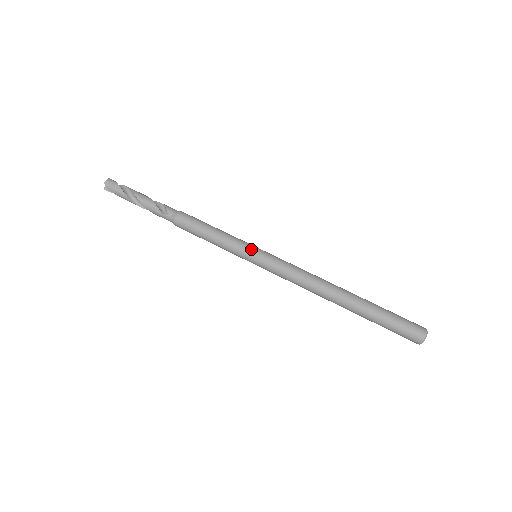
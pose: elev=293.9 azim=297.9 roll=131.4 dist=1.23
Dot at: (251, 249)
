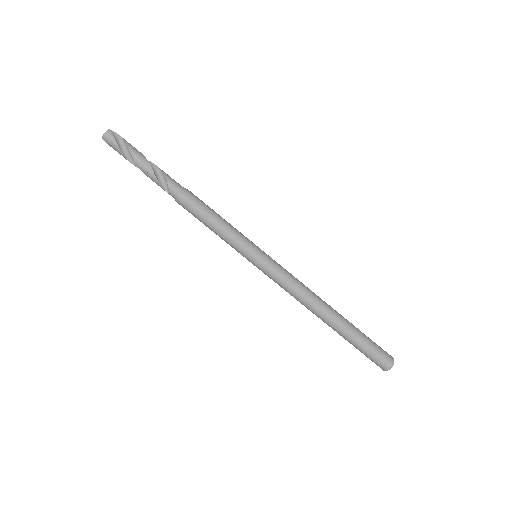
Dot at: (250, 255)
